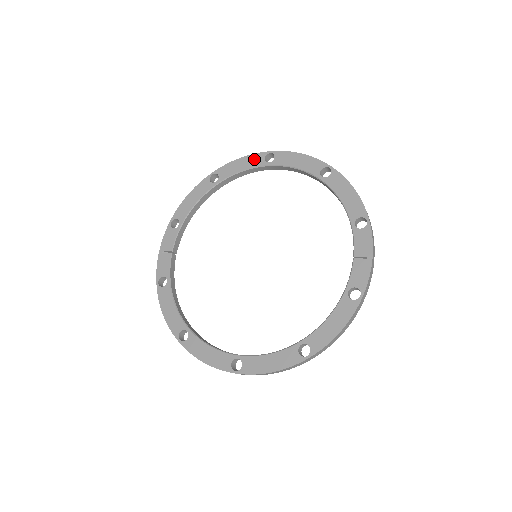
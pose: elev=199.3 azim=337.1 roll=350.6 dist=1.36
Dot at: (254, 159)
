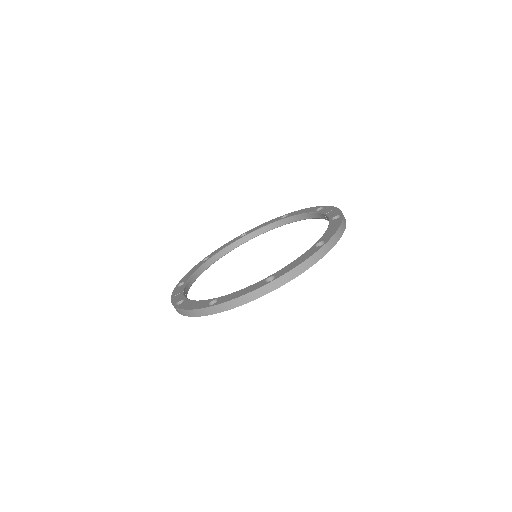
Dot at: (232, 241)
